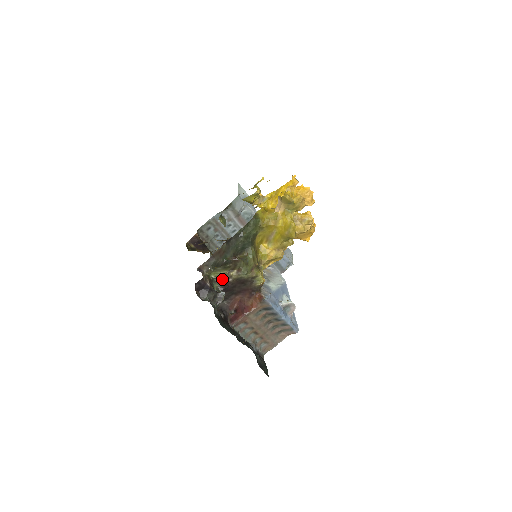
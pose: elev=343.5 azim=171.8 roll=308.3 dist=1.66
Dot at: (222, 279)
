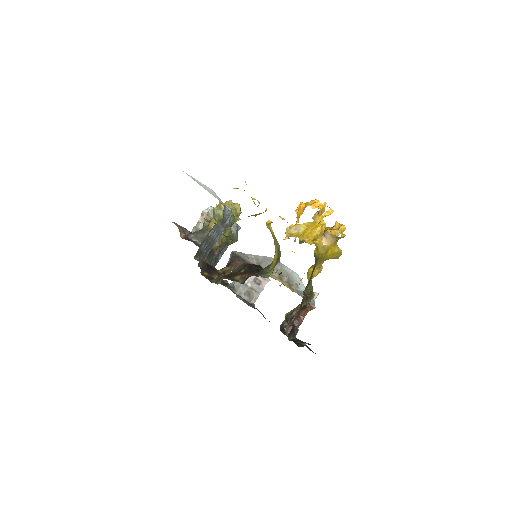
Dot at: (292, 313)
